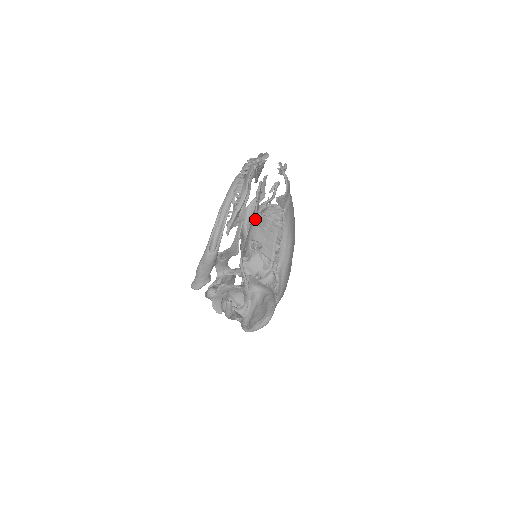
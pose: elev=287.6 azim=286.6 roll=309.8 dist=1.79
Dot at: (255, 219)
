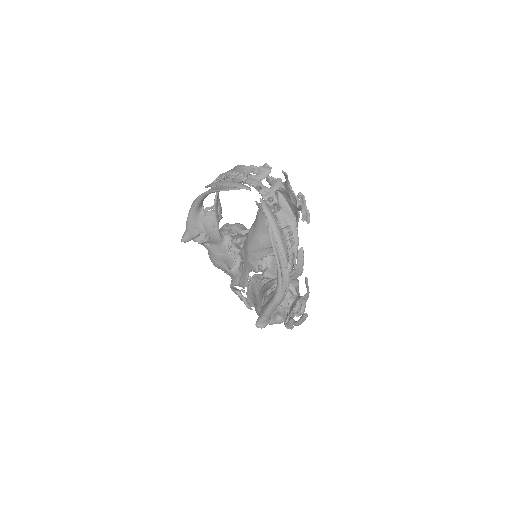
Dot at: (265, 231)
